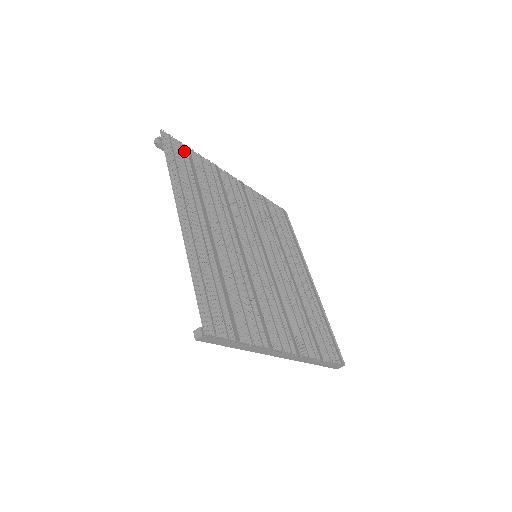
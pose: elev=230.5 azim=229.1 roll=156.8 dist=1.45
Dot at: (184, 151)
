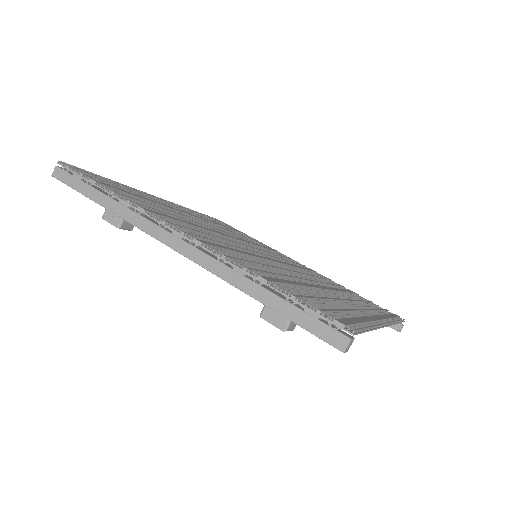
Dot at: occluded
